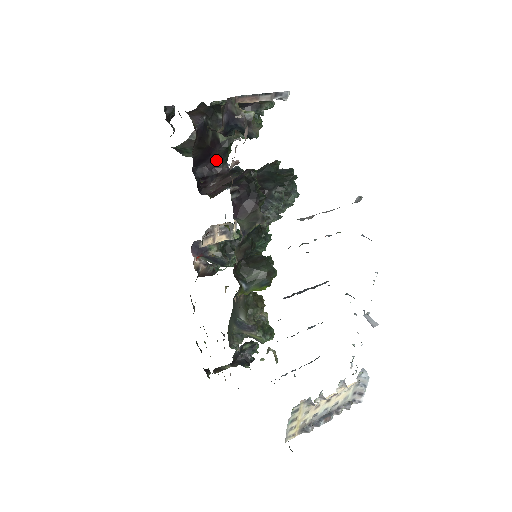
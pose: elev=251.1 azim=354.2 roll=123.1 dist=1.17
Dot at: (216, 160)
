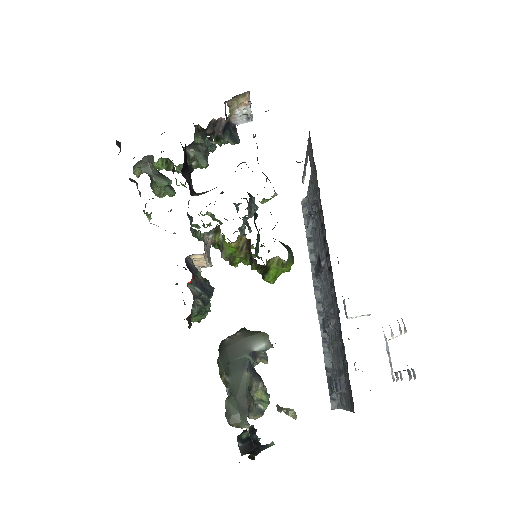
Dot at: (189, 177)
